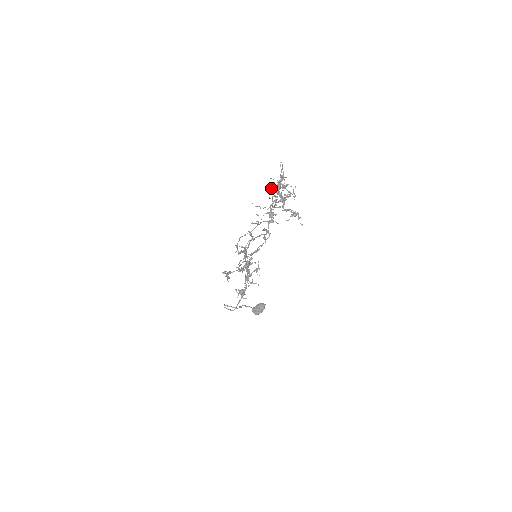
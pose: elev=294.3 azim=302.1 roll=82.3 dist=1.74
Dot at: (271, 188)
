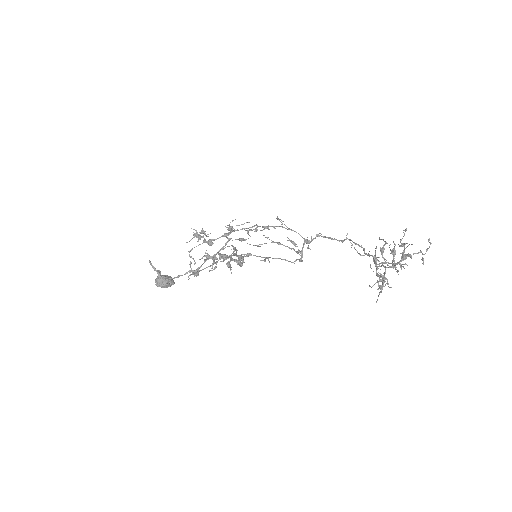
Dot at: occluded
